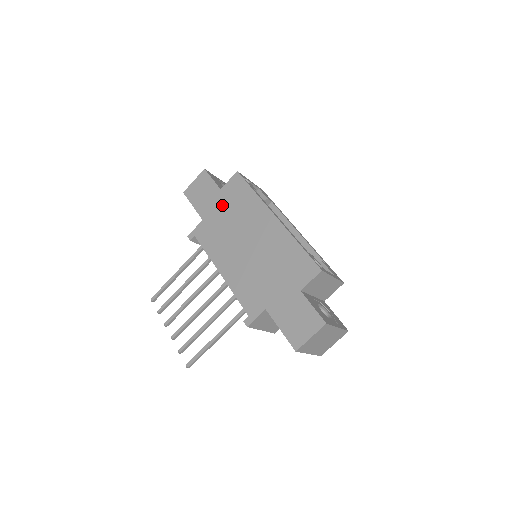
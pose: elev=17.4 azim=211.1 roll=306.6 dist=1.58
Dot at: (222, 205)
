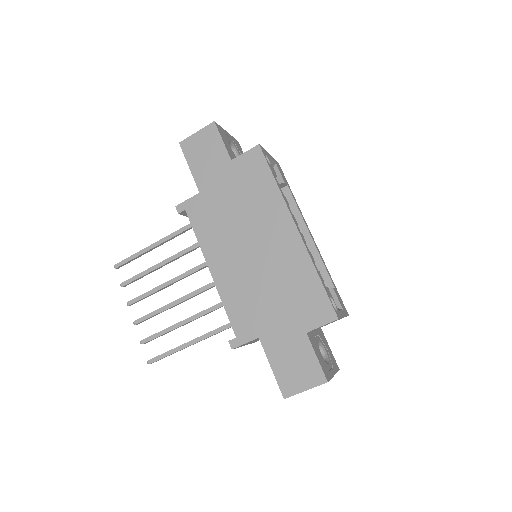
Dot at: (229, 183)
